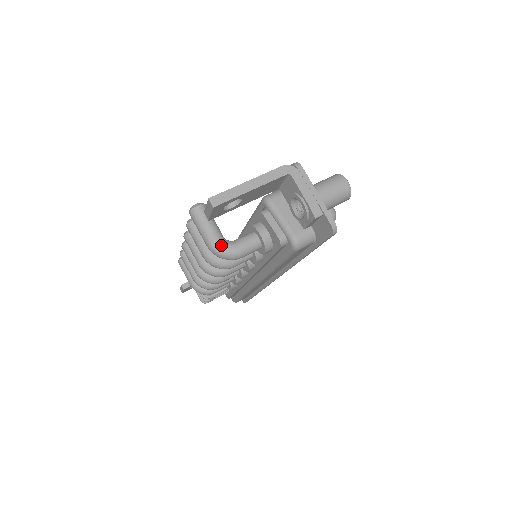
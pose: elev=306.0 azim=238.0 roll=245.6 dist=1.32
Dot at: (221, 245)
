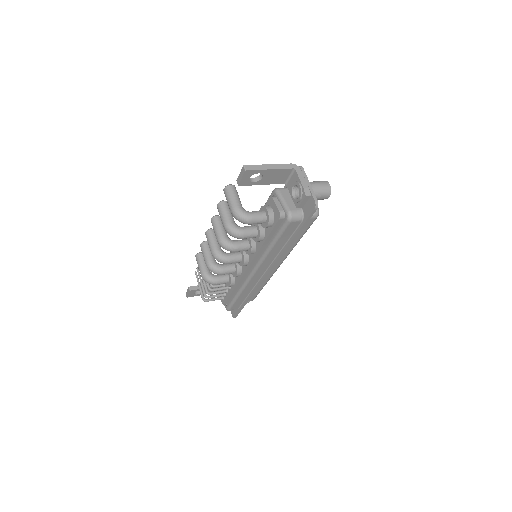
Dot at: (241, 210)
